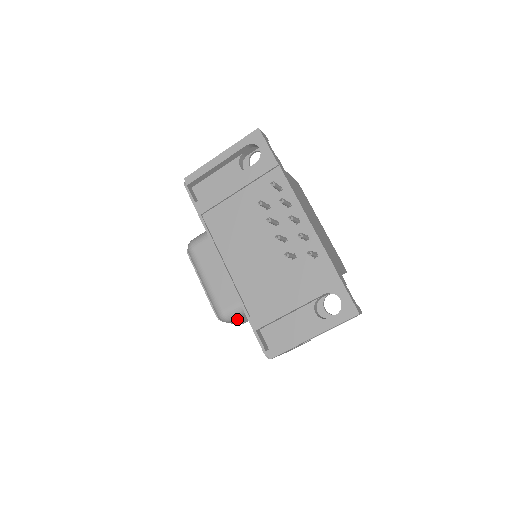
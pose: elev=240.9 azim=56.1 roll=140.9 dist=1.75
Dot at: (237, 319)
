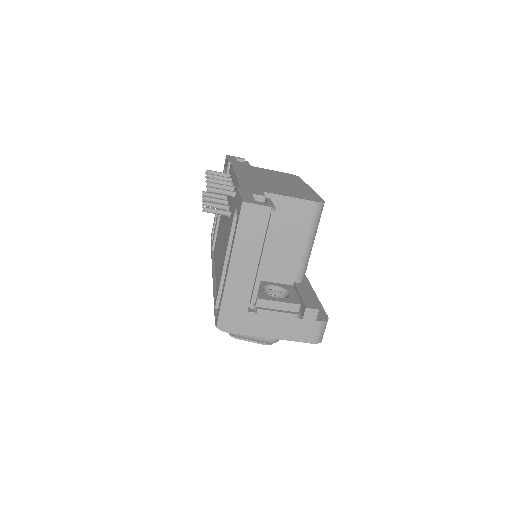
Dot at: occluded
